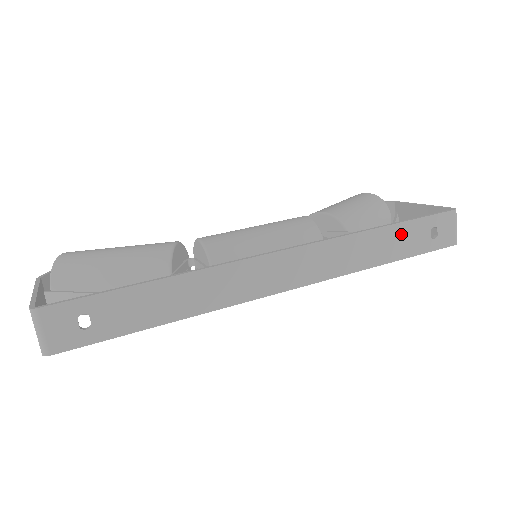
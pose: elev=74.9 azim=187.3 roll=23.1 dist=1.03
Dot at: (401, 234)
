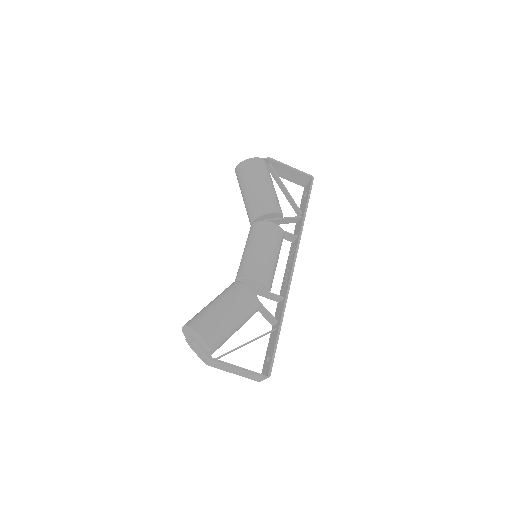
Dot at: occluded
